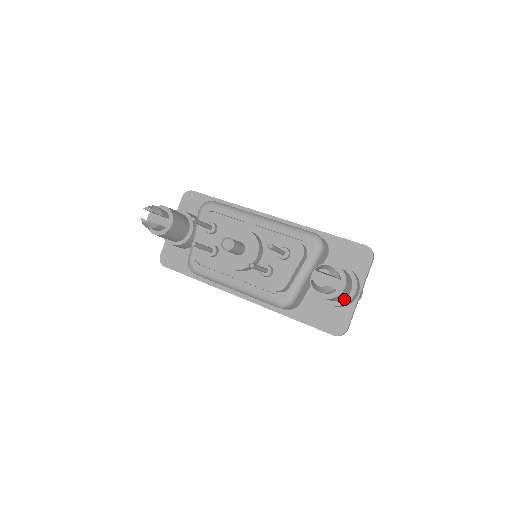
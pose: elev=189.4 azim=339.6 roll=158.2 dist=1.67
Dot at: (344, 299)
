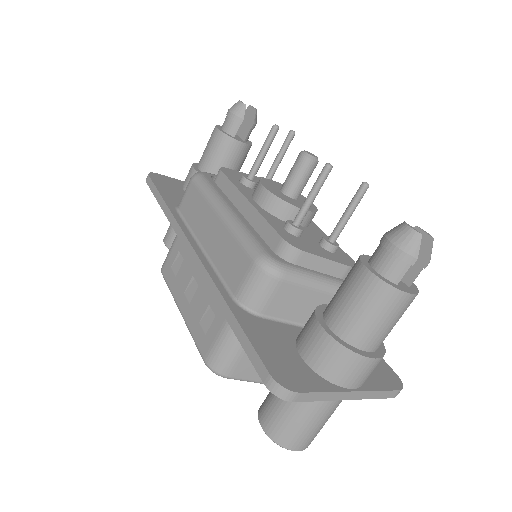
Dot at: (352, 345)
